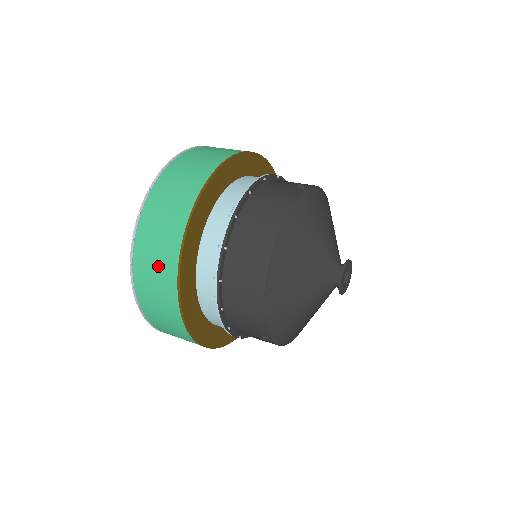
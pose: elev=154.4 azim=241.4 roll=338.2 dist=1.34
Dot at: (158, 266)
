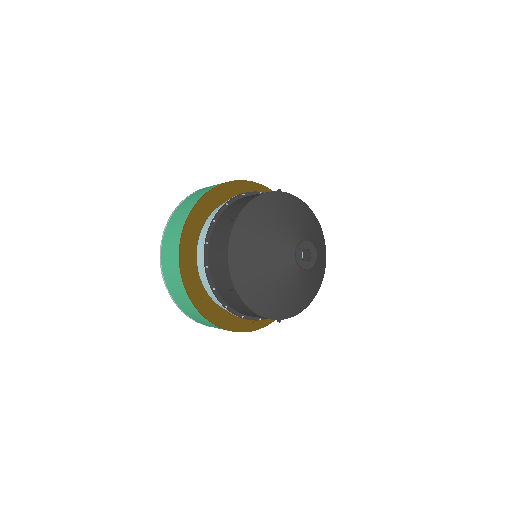
Dot at: (173, 235)
